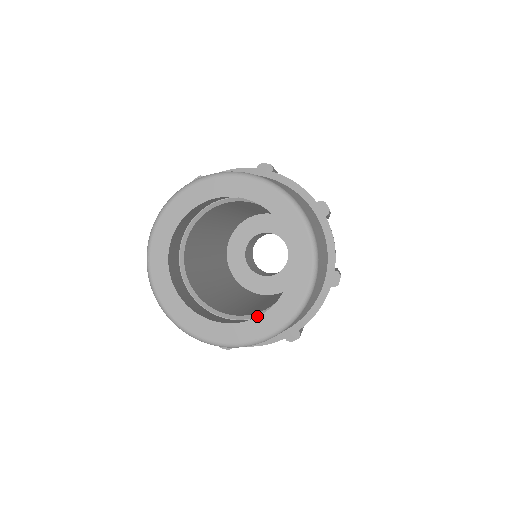
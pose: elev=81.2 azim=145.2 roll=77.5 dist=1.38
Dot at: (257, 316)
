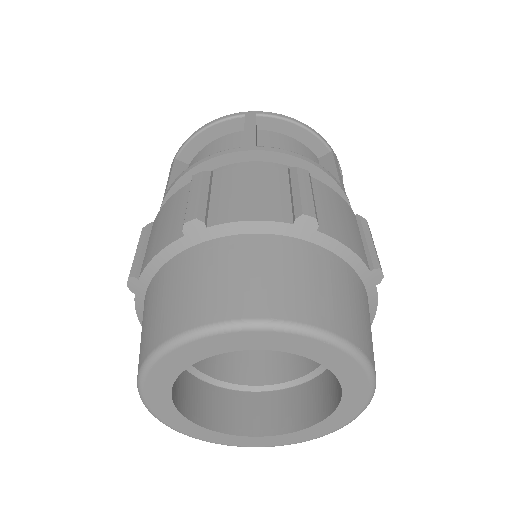
Dot at: (217, 385)
